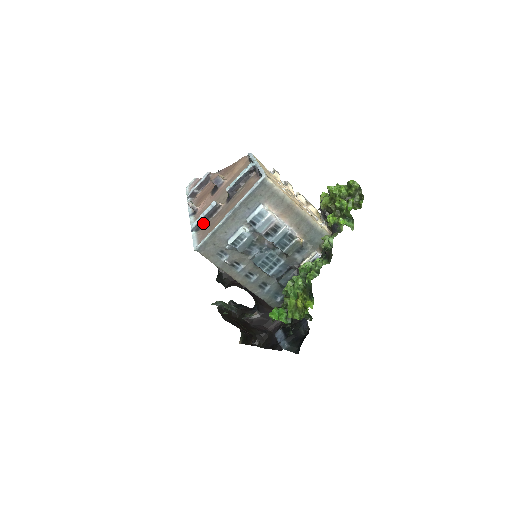
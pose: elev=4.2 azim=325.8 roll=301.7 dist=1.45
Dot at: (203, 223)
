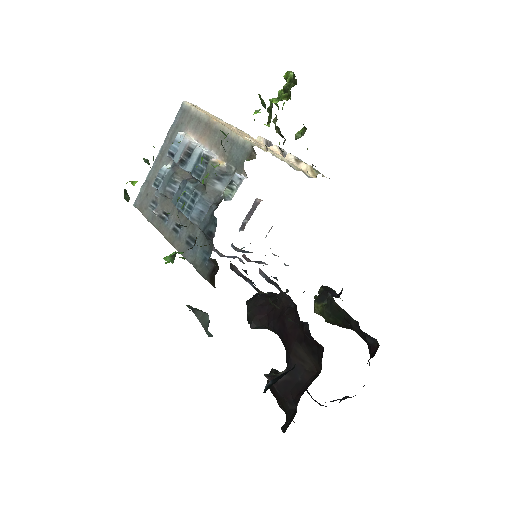
Dot at: occluded
